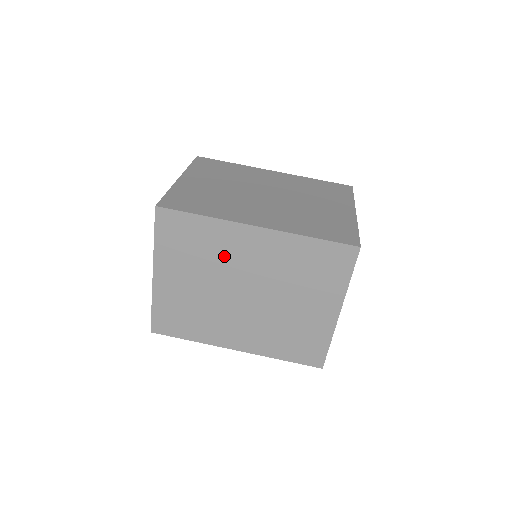
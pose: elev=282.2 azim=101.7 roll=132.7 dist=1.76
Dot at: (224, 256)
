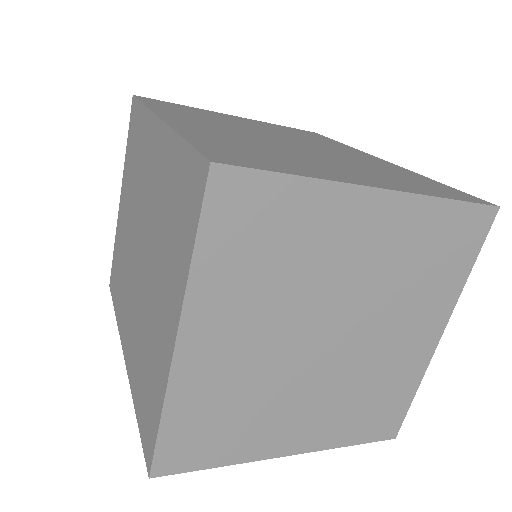
Dot at: occluded
